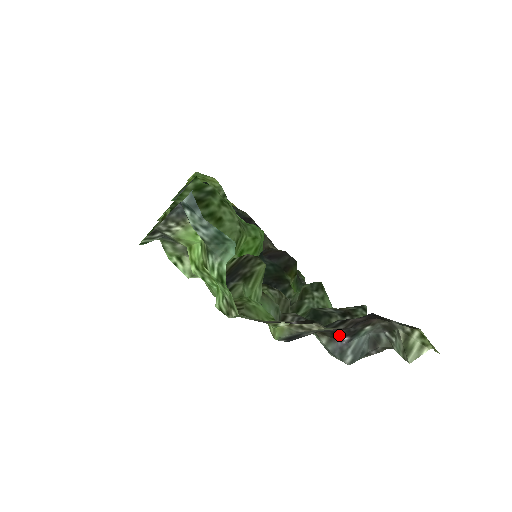
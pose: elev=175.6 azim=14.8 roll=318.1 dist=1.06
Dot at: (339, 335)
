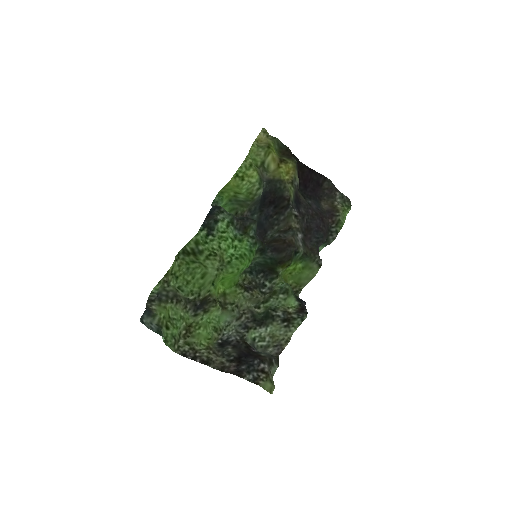
Dot at: (250, 349)
